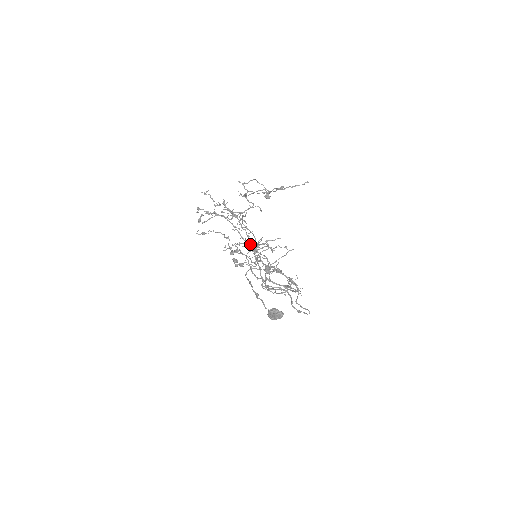
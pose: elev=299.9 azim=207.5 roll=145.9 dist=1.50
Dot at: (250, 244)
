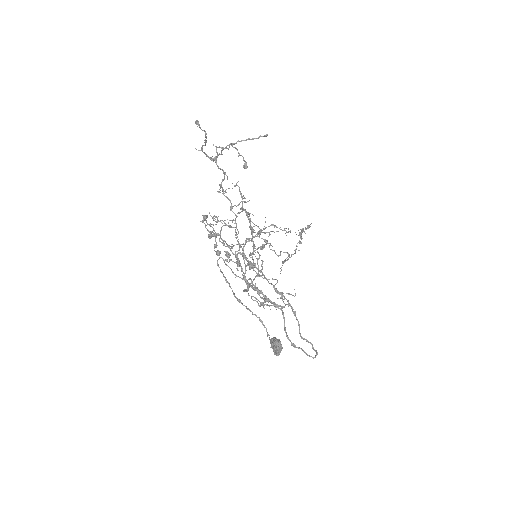
Dot at: (213, 219)
